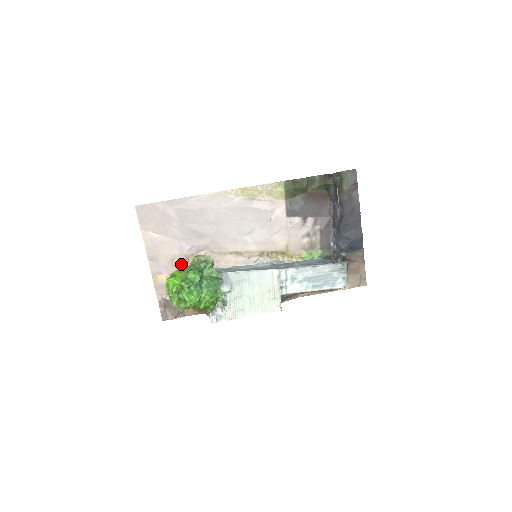
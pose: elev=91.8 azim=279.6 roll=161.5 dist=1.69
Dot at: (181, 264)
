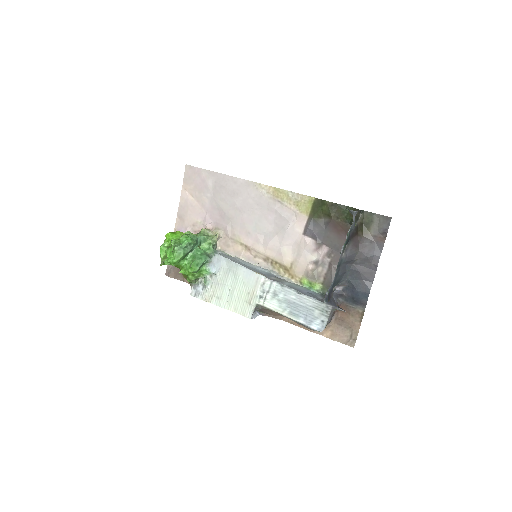
Dot at: occluded
